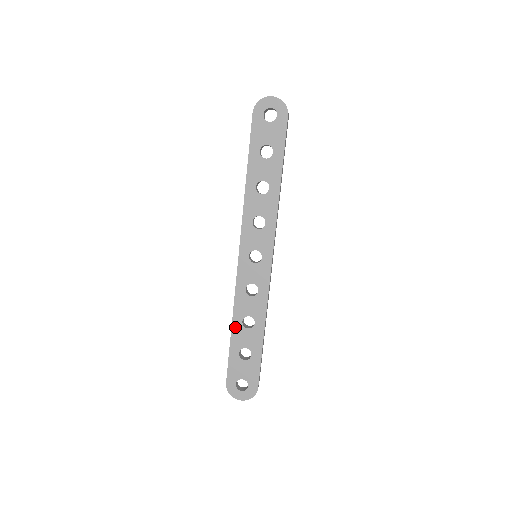
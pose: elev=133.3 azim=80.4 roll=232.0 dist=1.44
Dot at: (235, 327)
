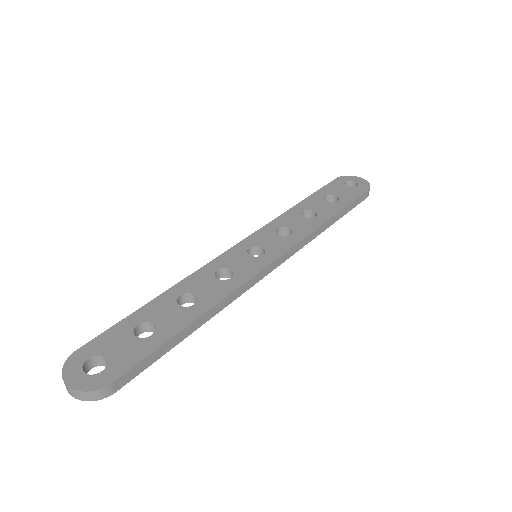
Dot at: (165, 296)
